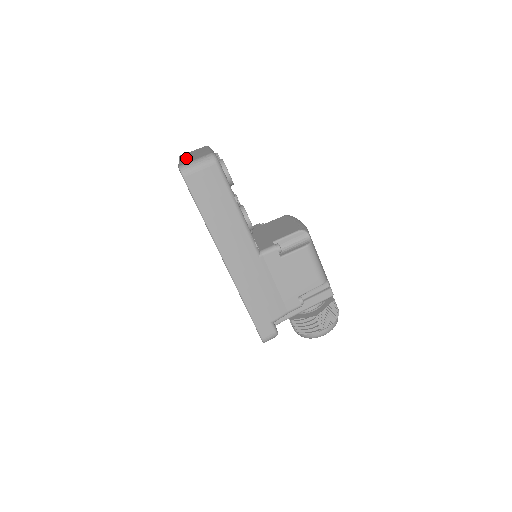
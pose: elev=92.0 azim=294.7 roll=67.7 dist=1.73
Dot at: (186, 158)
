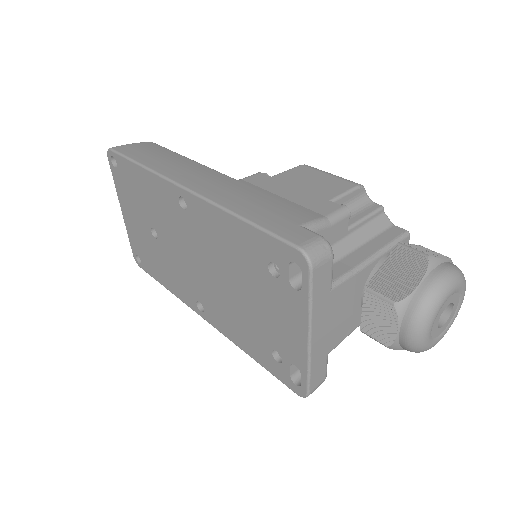
Dot at: occluded
